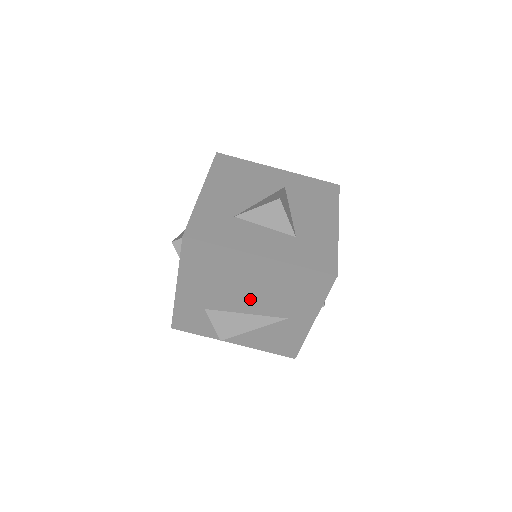
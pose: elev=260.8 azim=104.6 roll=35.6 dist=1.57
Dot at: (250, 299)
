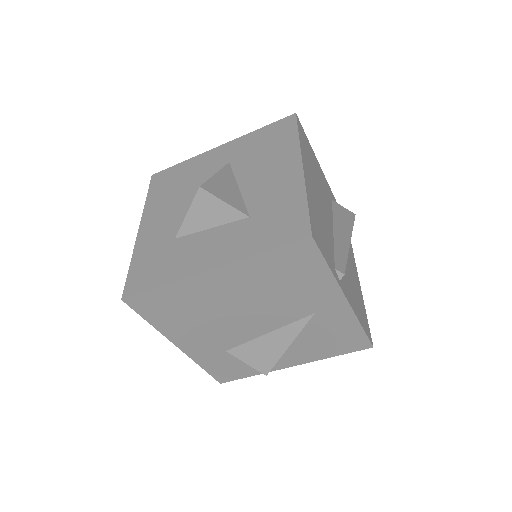
Dot at: (254, 317)
